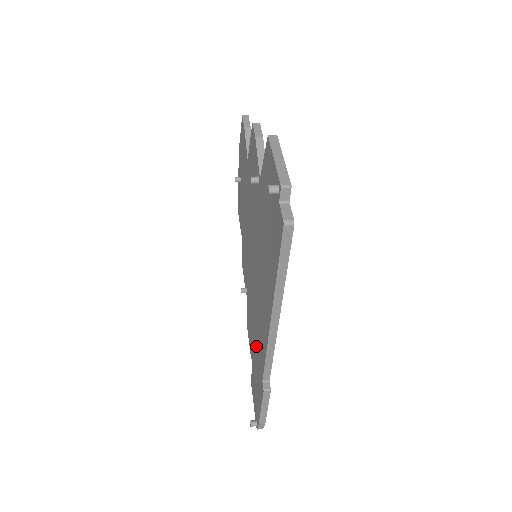
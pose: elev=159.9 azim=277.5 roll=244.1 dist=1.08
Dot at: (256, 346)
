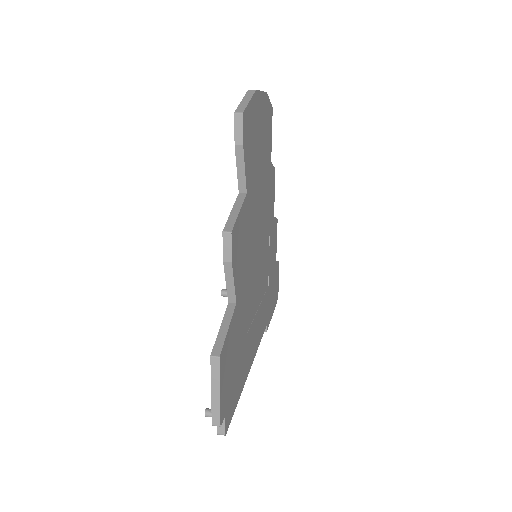
Dot at: occluded
